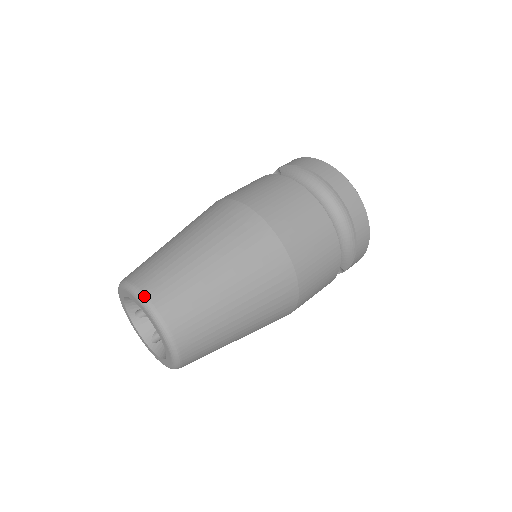
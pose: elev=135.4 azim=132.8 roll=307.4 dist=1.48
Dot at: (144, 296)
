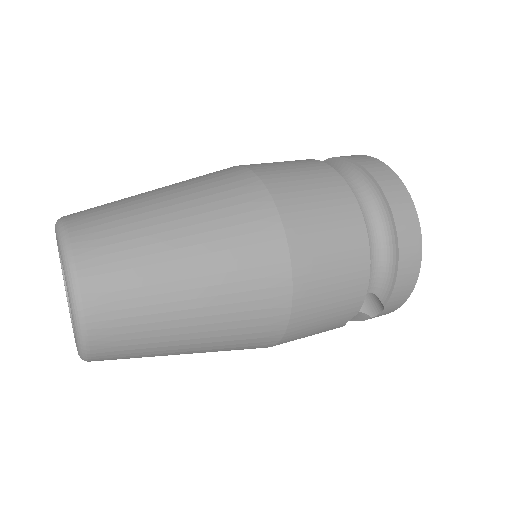
Dot at: (64, 224)
